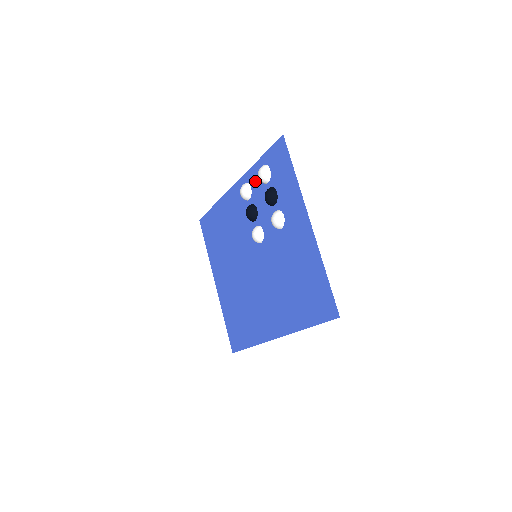
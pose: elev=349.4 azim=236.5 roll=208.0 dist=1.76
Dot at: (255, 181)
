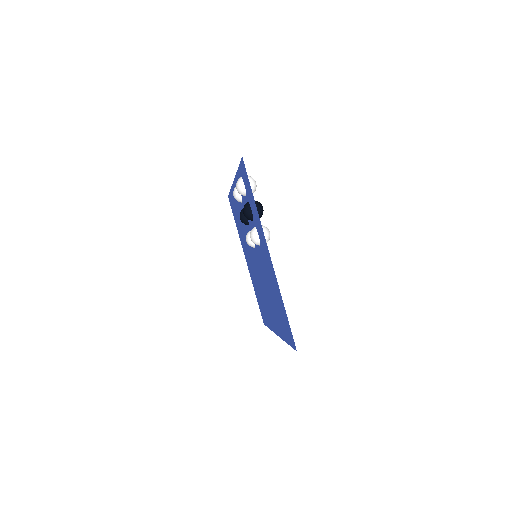
Dot at: occluded
